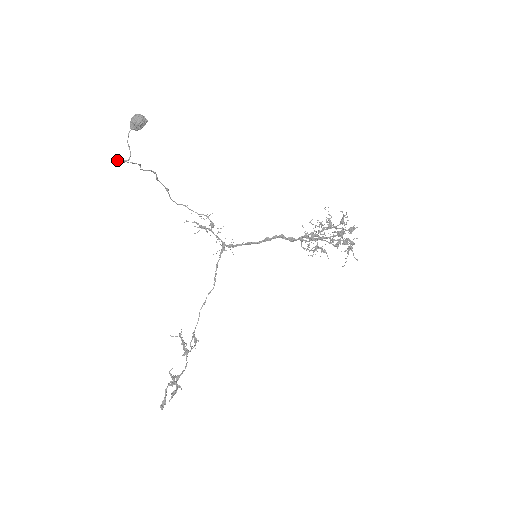
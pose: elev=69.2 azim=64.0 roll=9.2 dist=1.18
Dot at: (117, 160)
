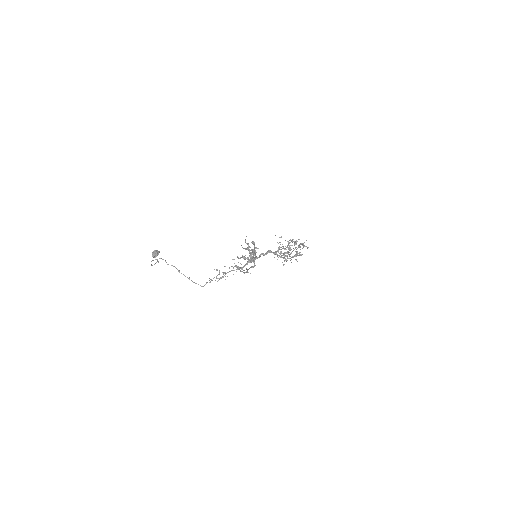
Dot at: (152, 260)
